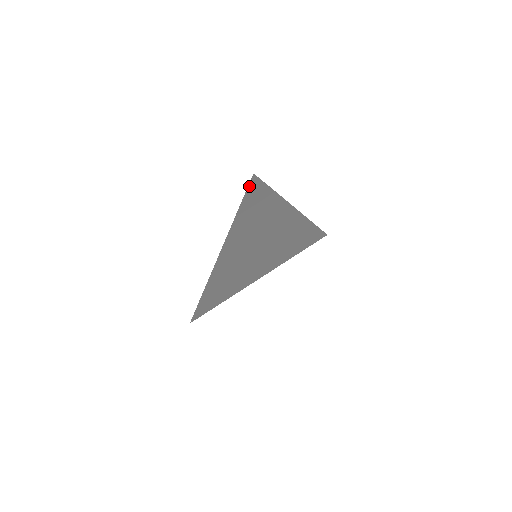
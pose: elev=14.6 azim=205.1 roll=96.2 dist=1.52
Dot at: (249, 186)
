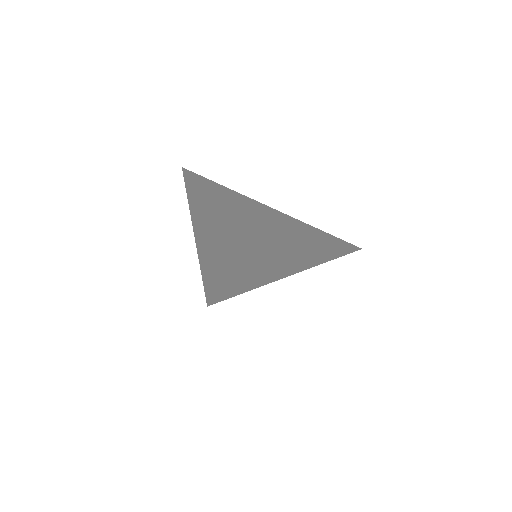
Dot at: (186, 180)
